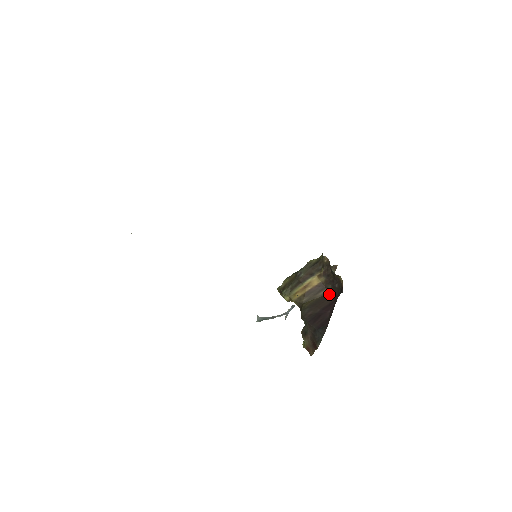
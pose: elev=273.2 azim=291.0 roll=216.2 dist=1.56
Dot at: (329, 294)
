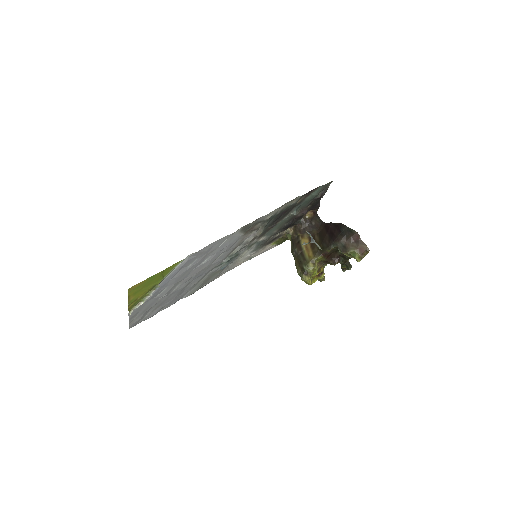
Dot at: (319, 232)
